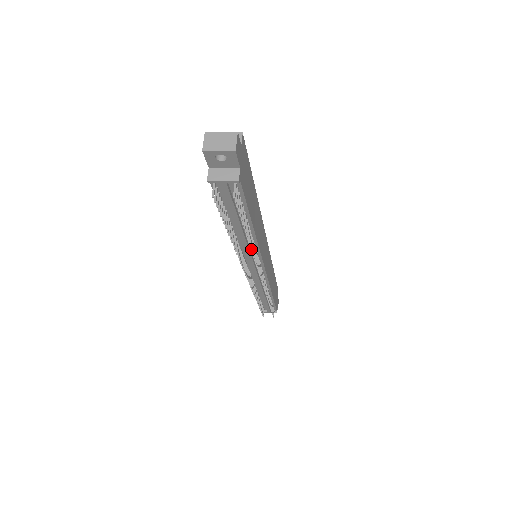
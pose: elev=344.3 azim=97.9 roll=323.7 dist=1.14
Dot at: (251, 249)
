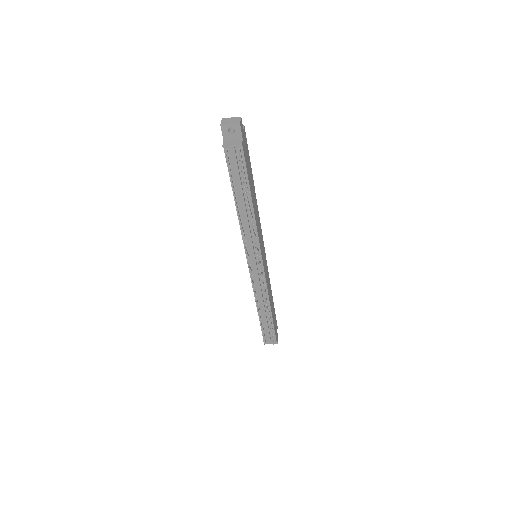
Dot at: (251, 221)
